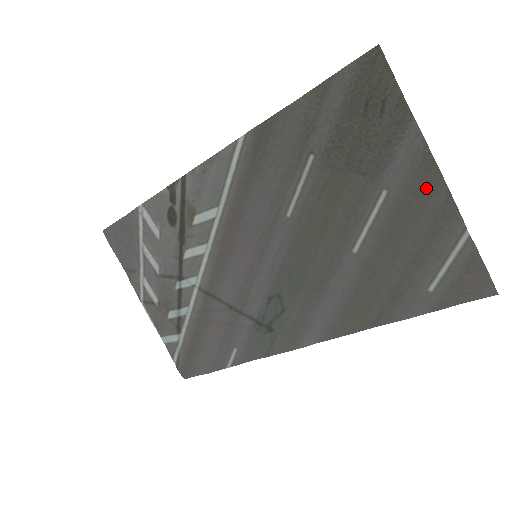
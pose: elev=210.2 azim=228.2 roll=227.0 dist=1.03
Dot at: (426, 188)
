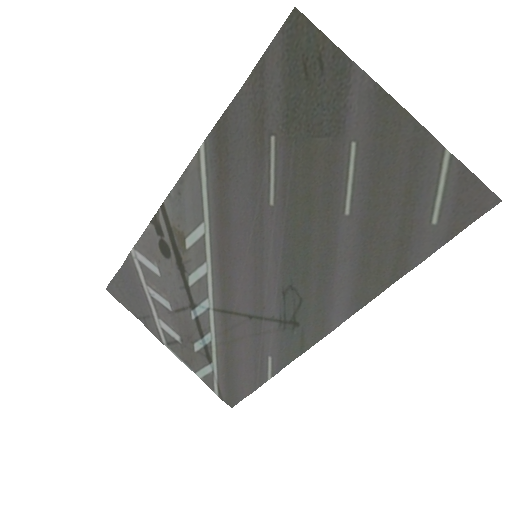
Dot at: (391, 125)
